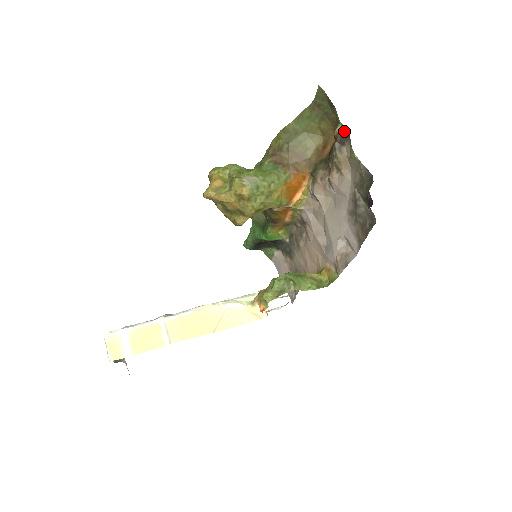
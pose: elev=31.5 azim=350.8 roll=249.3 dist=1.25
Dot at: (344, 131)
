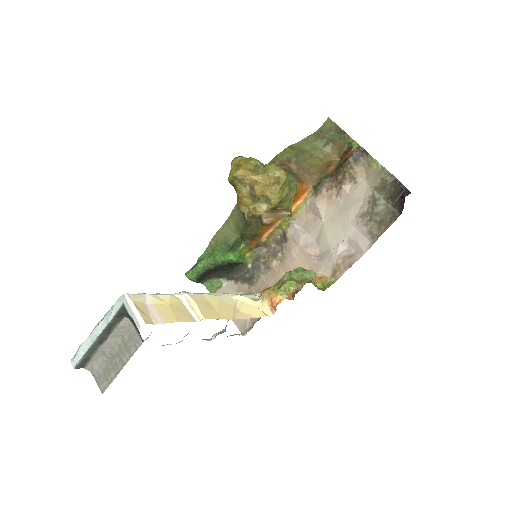
Dot at: (360, 149)
